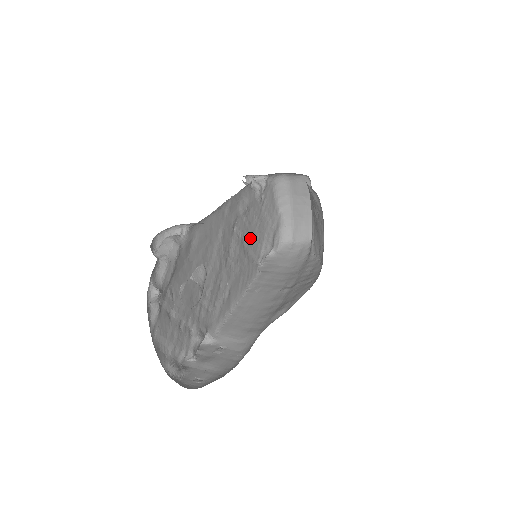
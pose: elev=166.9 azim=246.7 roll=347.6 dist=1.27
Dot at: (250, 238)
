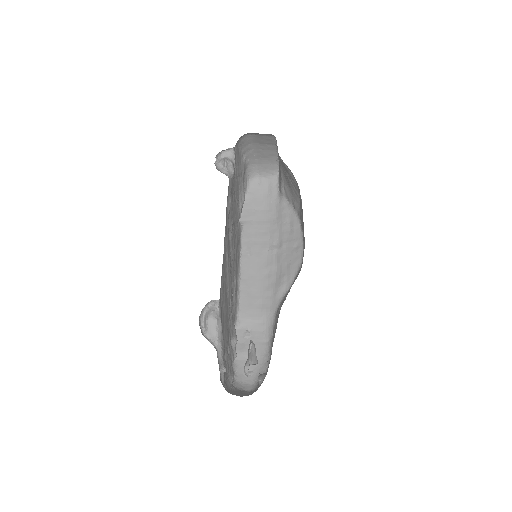
Dot at: (234, 214)
